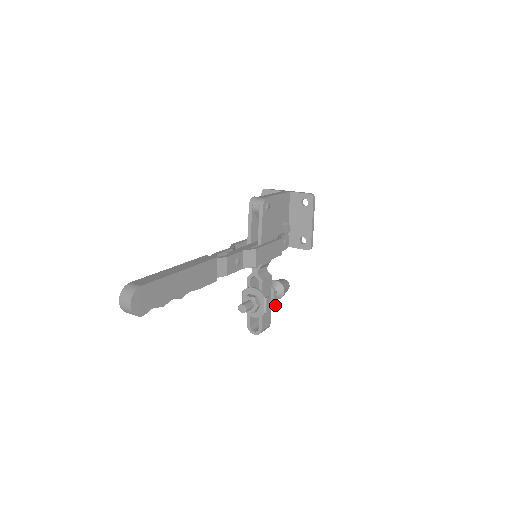
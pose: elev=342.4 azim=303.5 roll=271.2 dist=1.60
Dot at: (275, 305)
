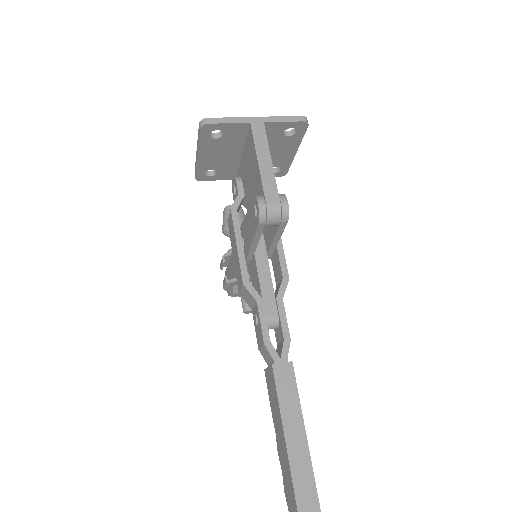
Dot at: occluded
